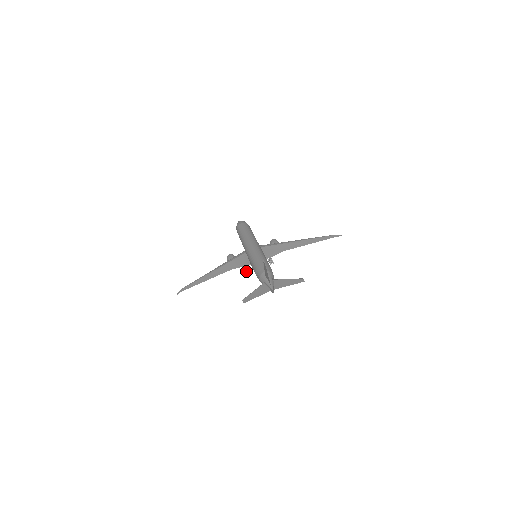
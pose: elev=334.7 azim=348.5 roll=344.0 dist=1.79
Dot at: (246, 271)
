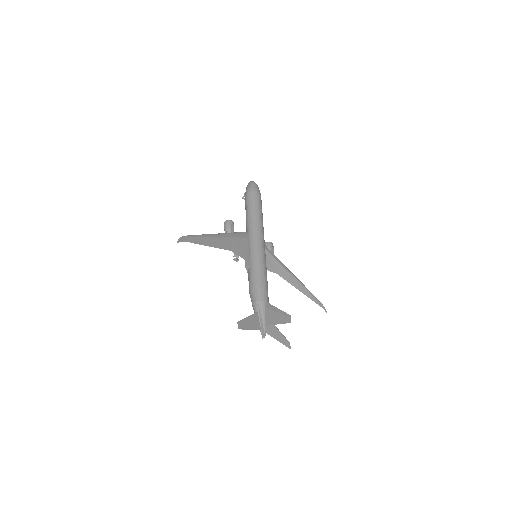
Dot at: (236, 259)
